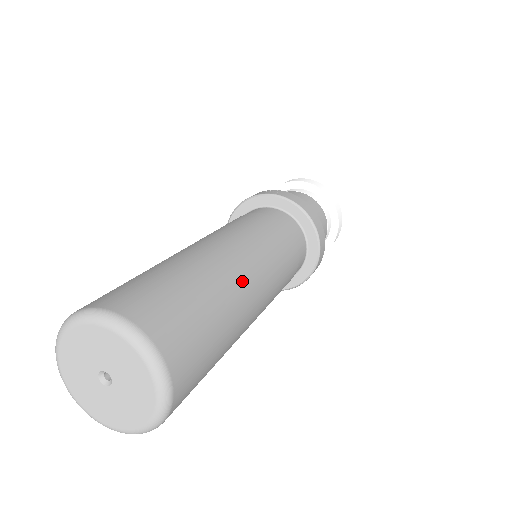
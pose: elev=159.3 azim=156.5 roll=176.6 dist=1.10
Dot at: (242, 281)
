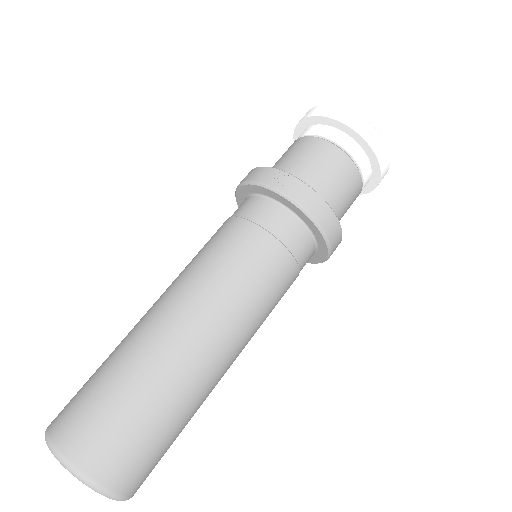
Dot at: (206, 367)
